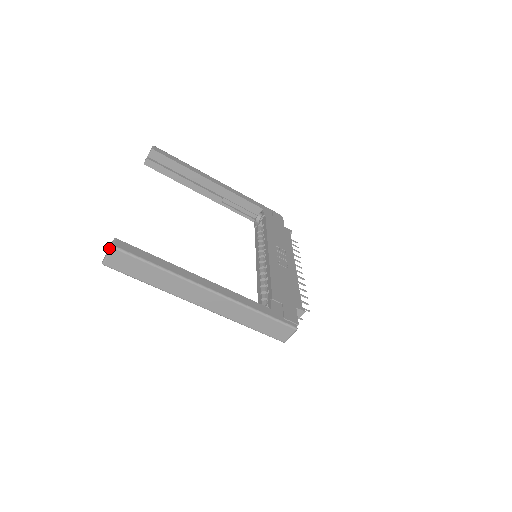
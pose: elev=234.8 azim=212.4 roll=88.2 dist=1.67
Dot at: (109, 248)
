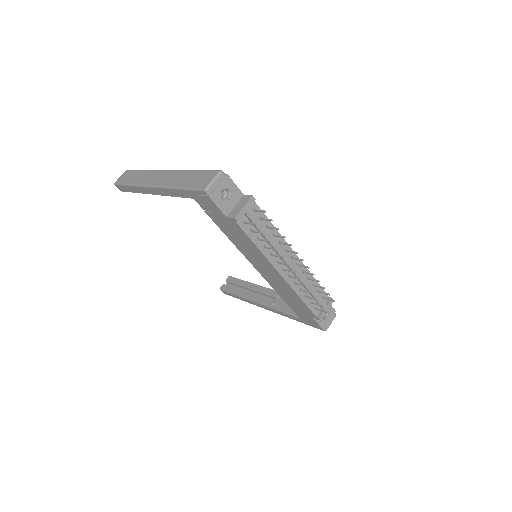
Dot at: occluded
